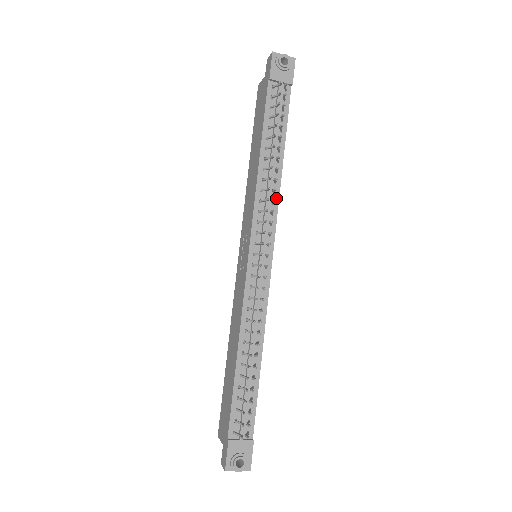
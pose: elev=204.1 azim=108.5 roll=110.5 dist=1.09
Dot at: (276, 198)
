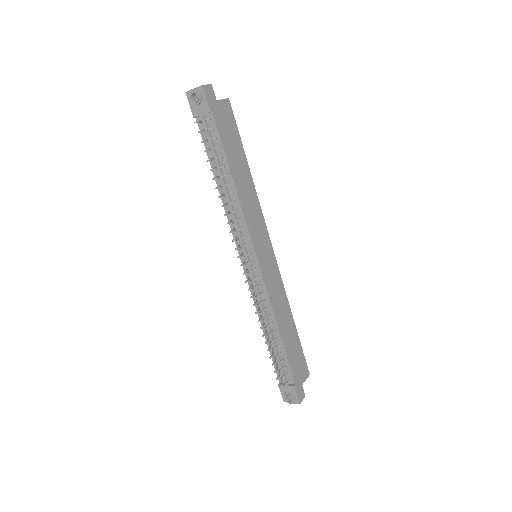
Dot at: (241, 214)
